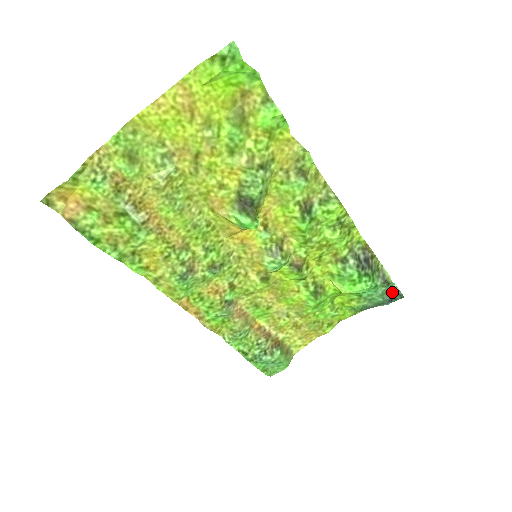
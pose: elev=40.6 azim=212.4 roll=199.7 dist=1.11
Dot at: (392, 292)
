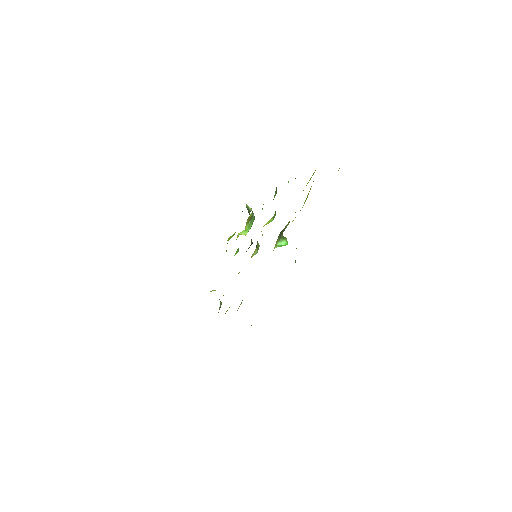
Dot at: occluded
